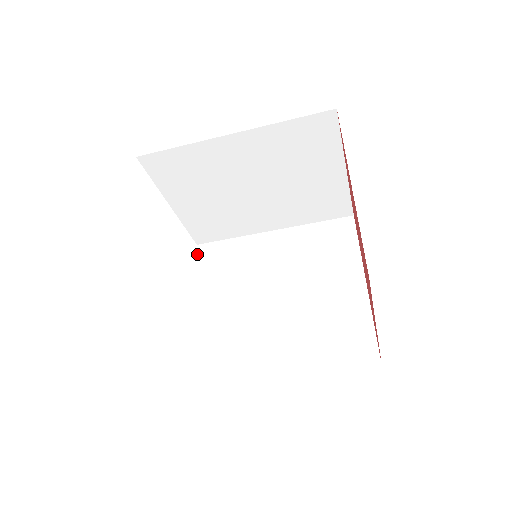
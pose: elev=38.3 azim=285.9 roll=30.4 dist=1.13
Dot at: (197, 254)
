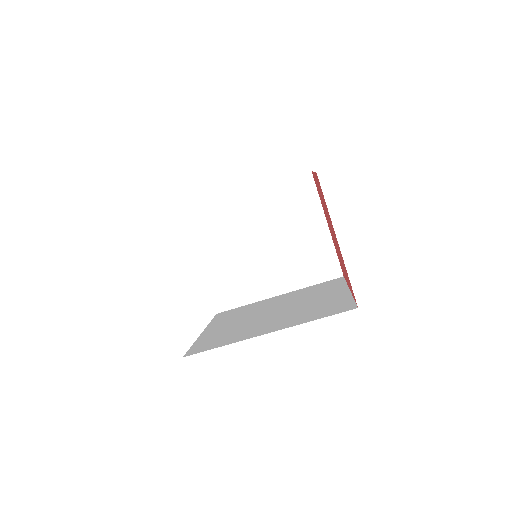
Dot at: (215, 316)
